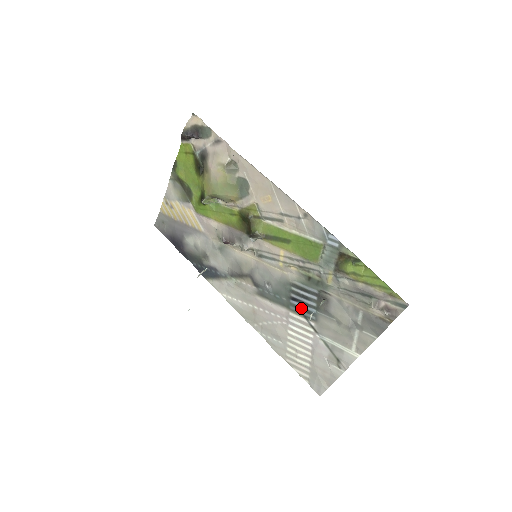
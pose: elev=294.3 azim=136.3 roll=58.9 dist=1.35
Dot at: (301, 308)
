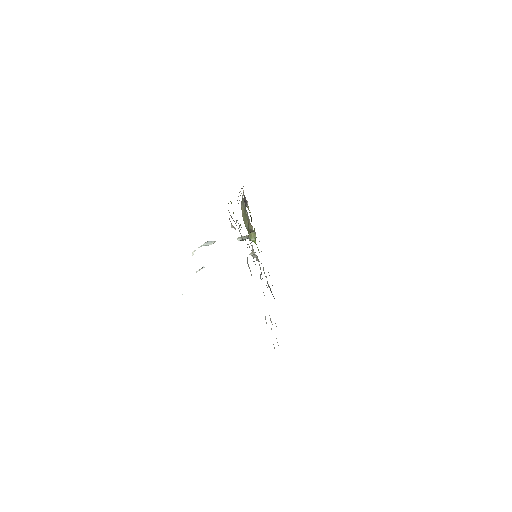
Dot at: occluded
